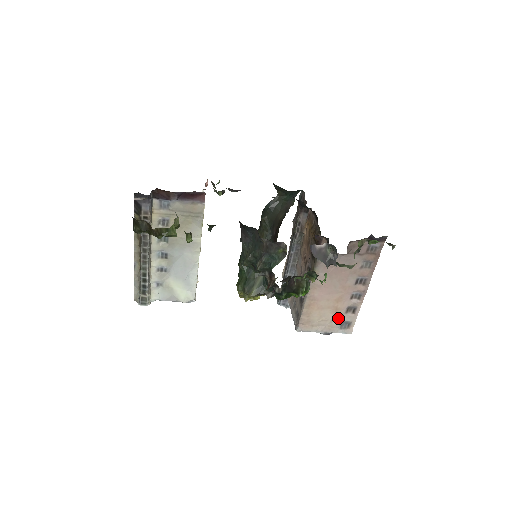
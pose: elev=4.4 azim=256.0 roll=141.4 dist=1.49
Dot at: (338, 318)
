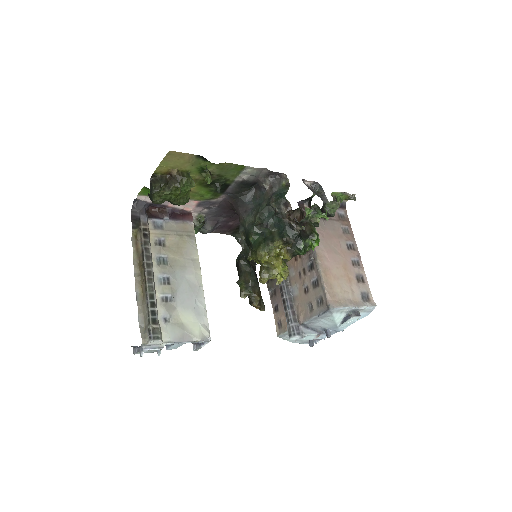
Dot at: (355, 289)
